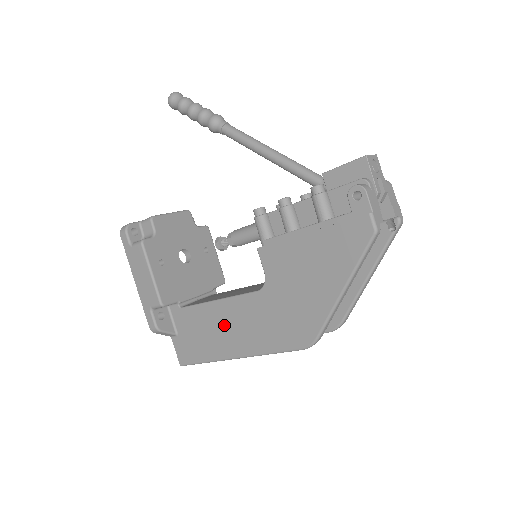
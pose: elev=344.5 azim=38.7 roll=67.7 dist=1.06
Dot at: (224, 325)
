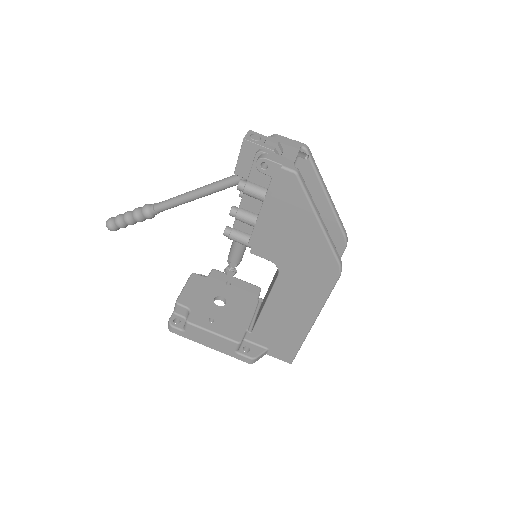
Dot at: (285, 314)
